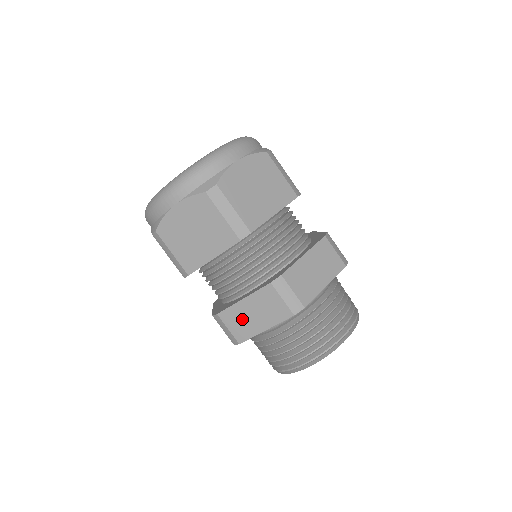
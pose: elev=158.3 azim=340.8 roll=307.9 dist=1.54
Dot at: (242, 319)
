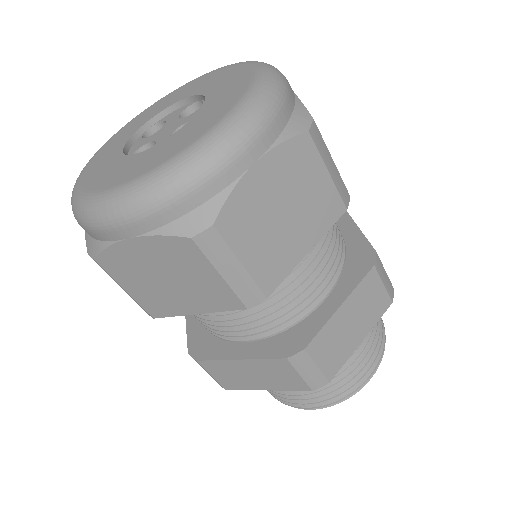
Dot at: (337, 339)
